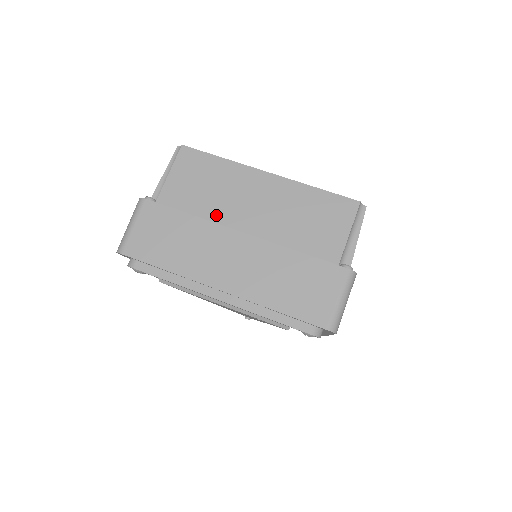
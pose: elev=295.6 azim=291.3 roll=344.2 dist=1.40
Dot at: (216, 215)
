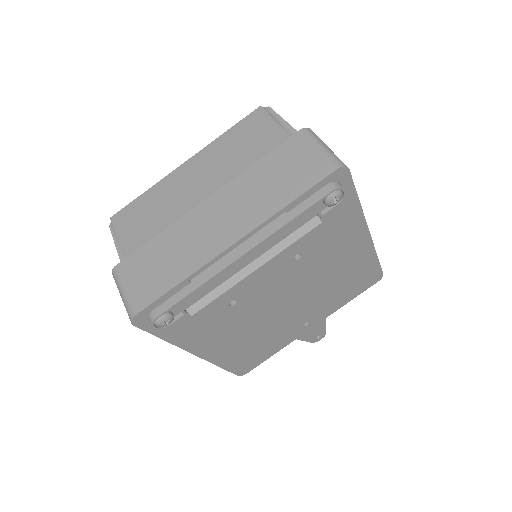
Dot at: (178, 217)
